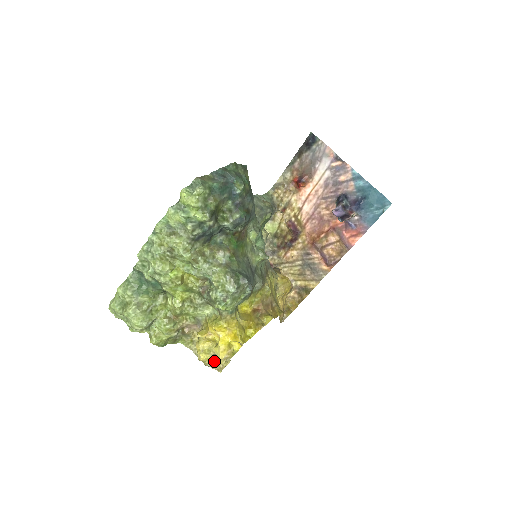
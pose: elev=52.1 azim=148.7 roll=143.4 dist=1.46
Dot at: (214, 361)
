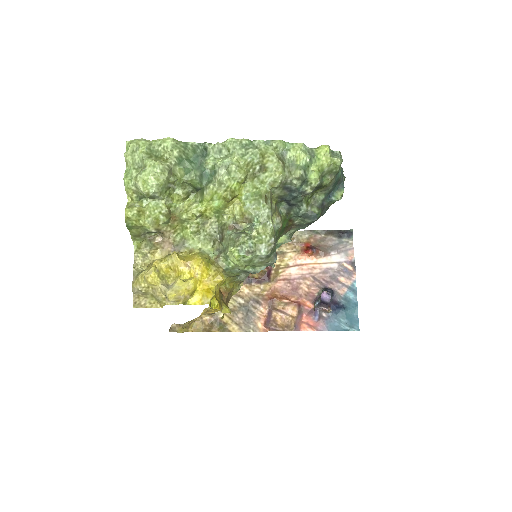
Dot at: (150, 291)
